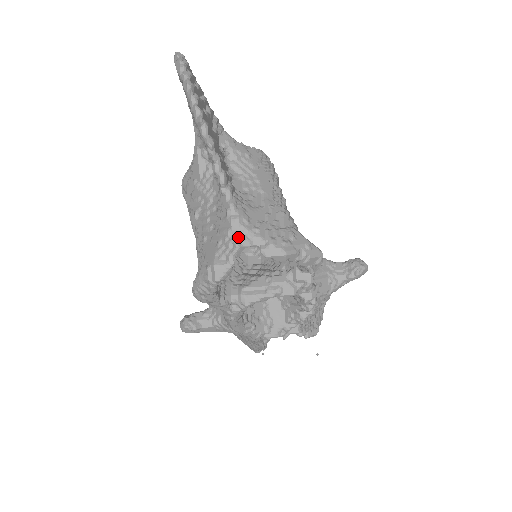
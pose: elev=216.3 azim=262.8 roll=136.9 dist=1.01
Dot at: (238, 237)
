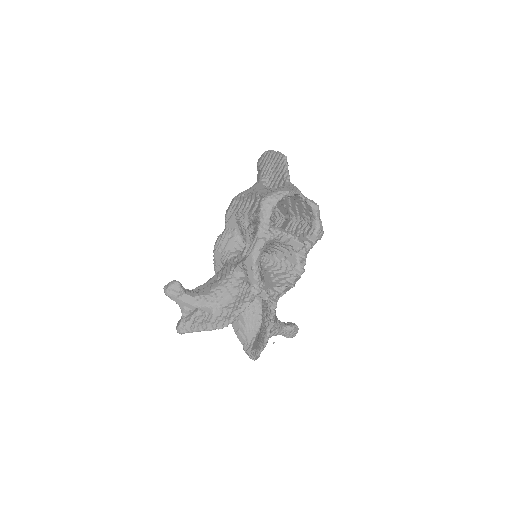
Dot at: (298, 189)
